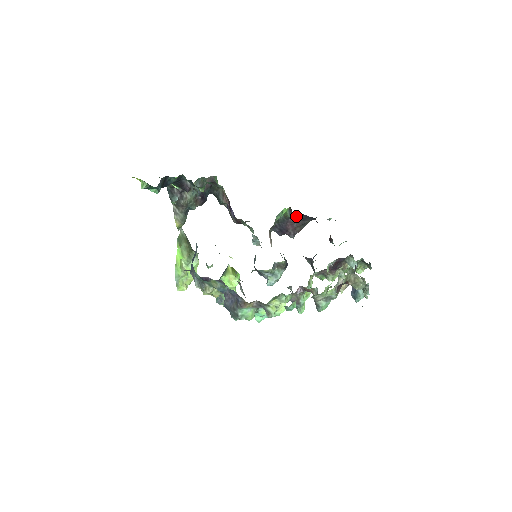
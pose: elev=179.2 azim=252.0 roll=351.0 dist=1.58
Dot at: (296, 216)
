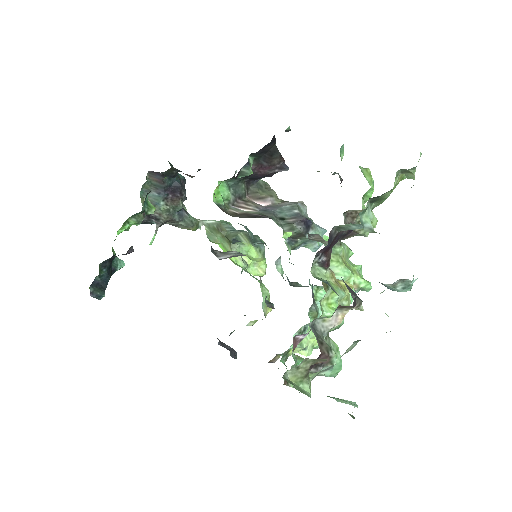
Dot at: (244, 170)
